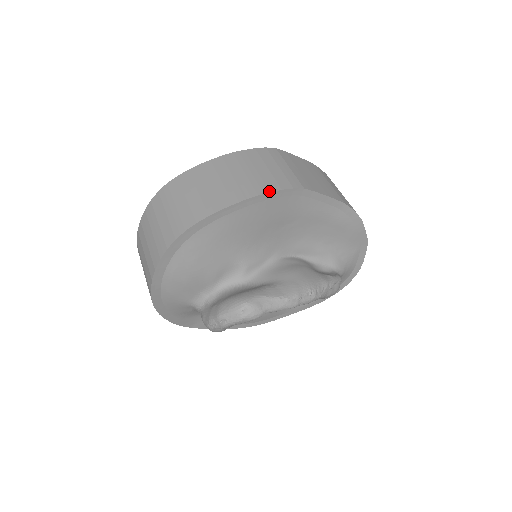
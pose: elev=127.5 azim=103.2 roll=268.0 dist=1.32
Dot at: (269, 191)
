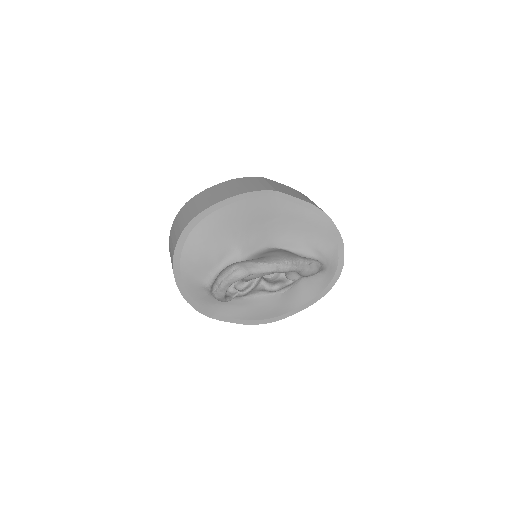
Dot at: (249, 192)
